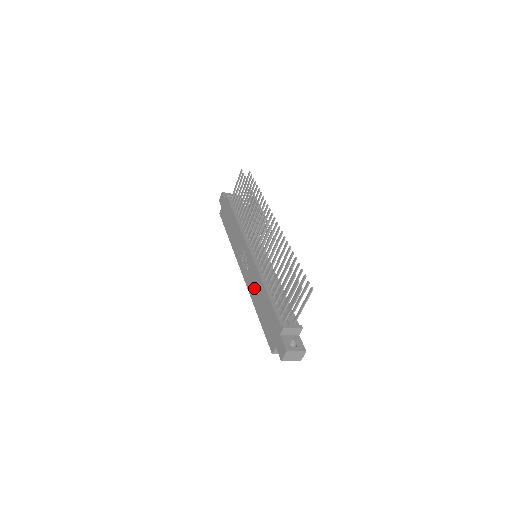
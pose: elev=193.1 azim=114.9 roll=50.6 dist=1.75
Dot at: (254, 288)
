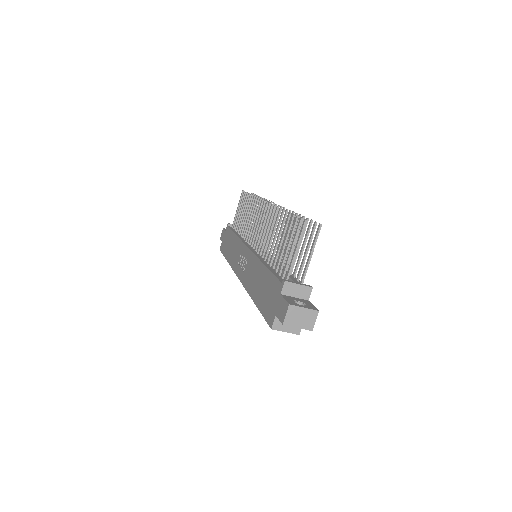
Dot at: (251, 278)
